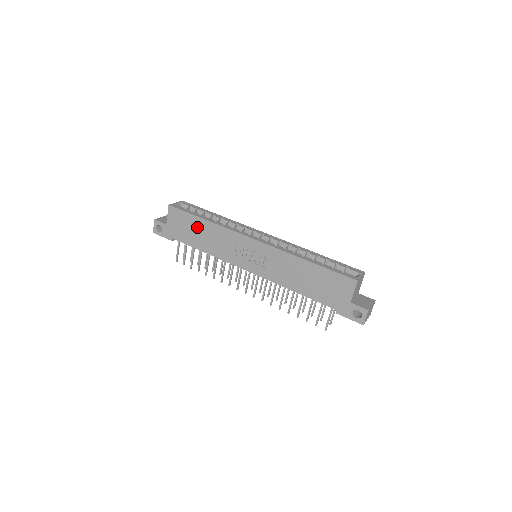
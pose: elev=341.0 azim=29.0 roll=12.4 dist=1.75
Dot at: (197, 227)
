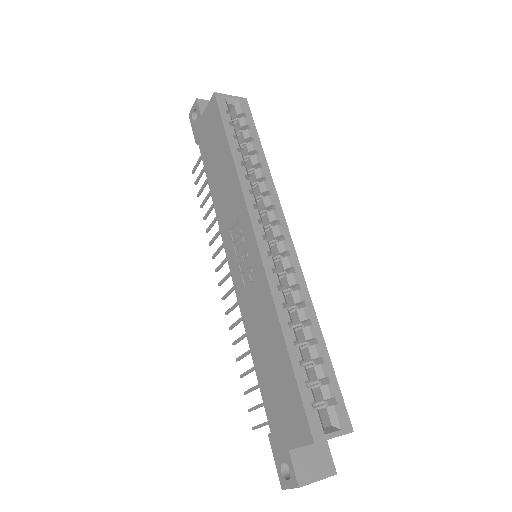
Dot at: (220, 153)
